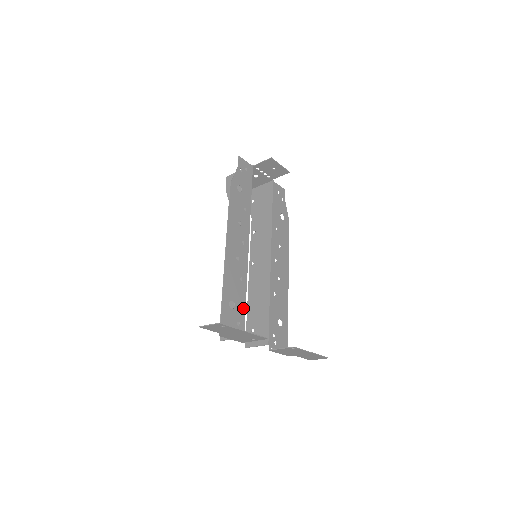
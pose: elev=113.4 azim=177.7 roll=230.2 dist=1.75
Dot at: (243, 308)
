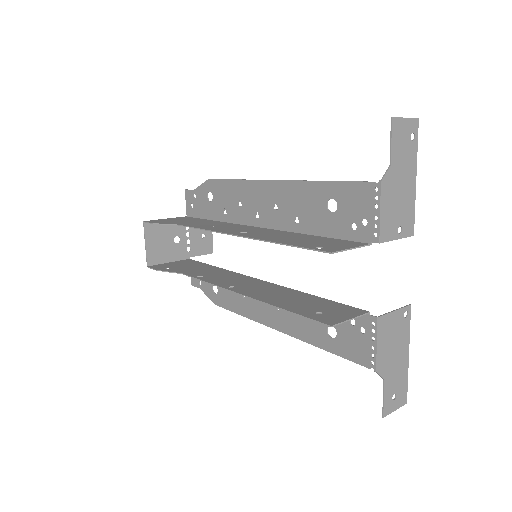
Dot at: (331, 233)
